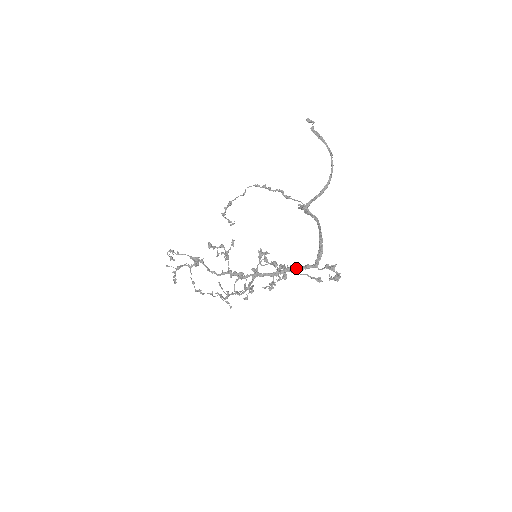
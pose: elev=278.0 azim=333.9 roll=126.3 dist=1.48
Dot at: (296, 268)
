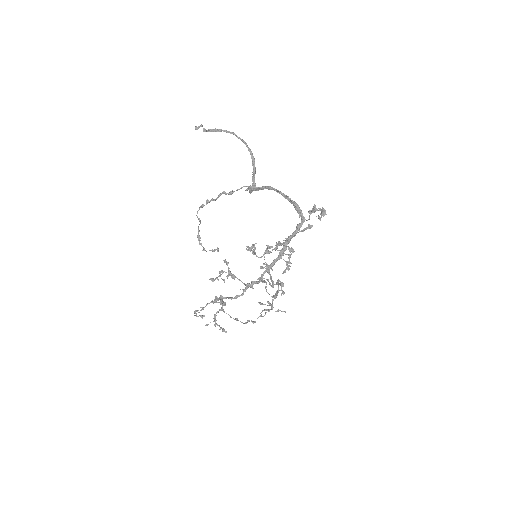
Dot at: (291, 236)
